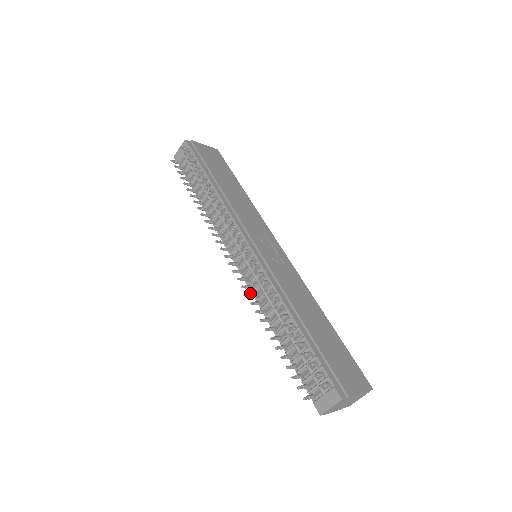
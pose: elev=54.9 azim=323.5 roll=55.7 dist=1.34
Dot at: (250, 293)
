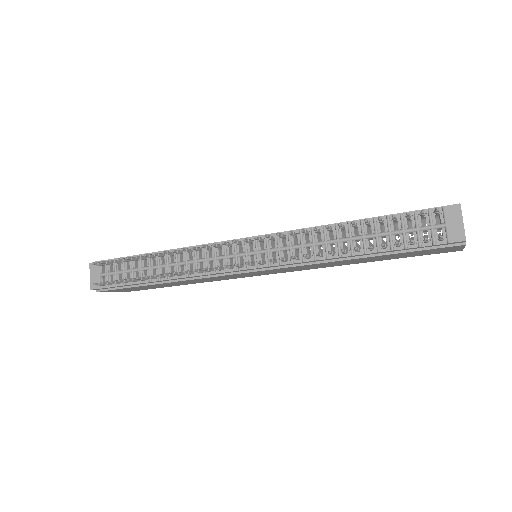
Dot at: (292, 256)
